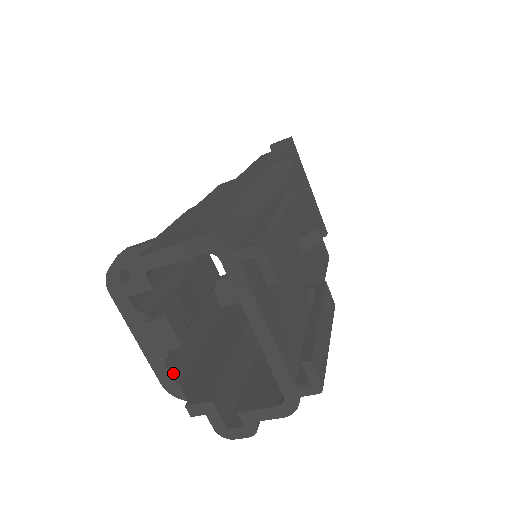
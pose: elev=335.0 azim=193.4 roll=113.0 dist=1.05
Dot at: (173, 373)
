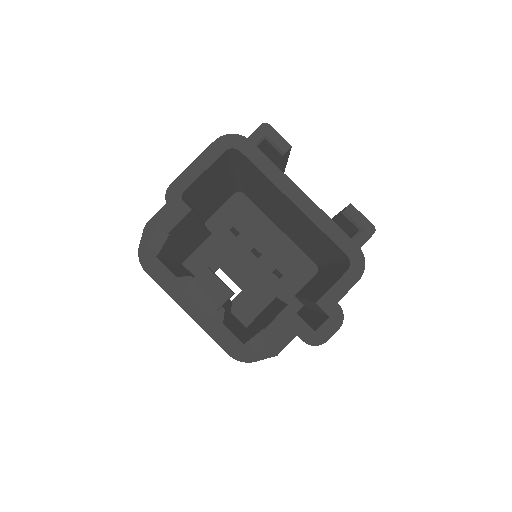
Dot at: (235, 336)
